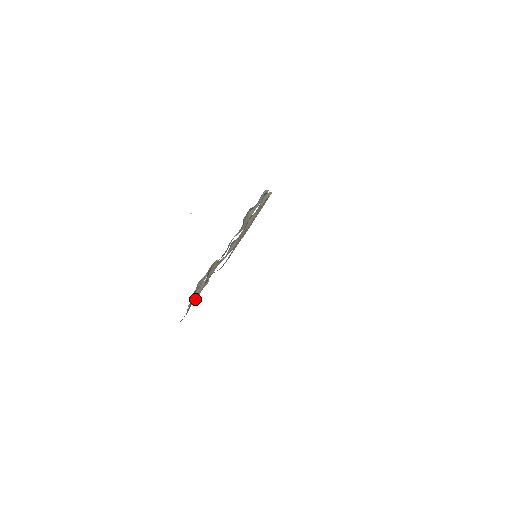
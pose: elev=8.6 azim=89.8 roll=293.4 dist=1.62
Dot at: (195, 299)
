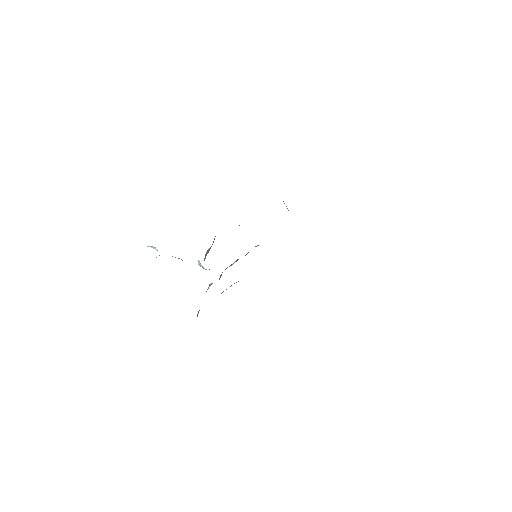
Dot at: occluded
